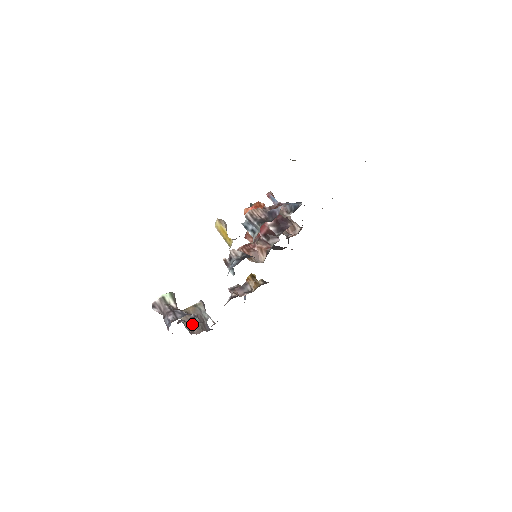
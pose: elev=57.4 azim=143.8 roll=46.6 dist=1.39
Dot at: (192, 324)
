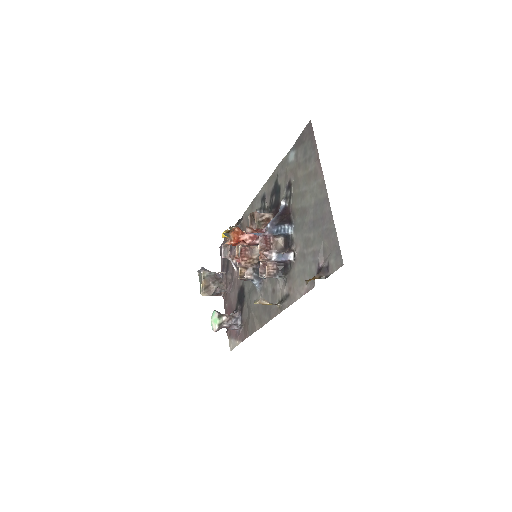
Dot at: (219, 293)
